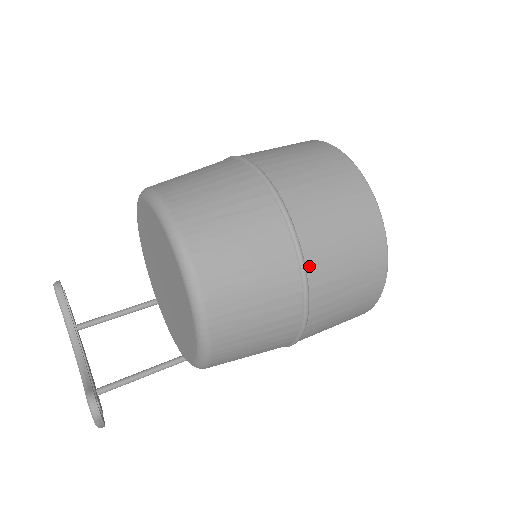
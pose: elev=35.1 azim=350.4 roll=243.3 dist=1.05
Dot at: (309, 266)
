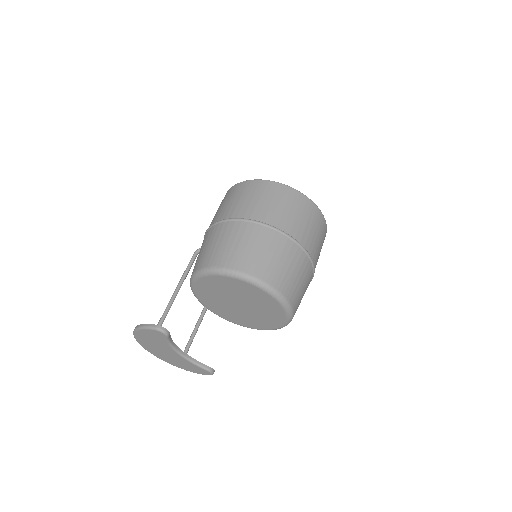
Dot at: occluded
